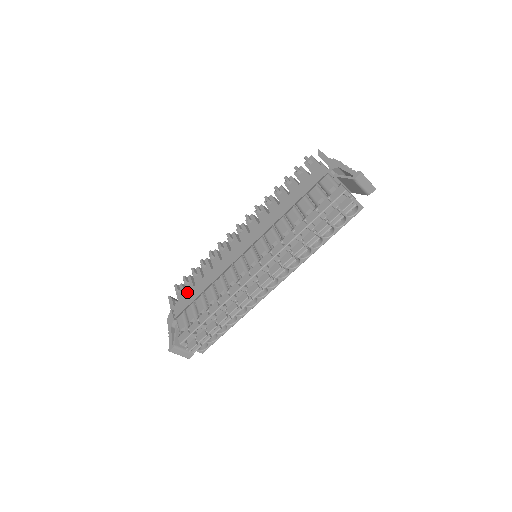
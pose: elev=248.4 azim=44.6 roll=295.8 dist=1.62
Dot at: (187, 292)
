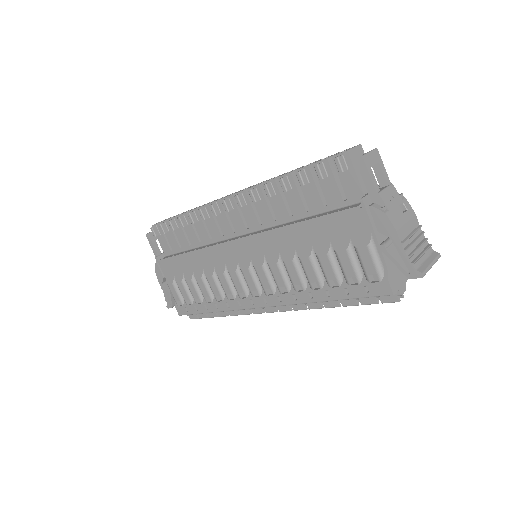
Dot at: (169, 243)
